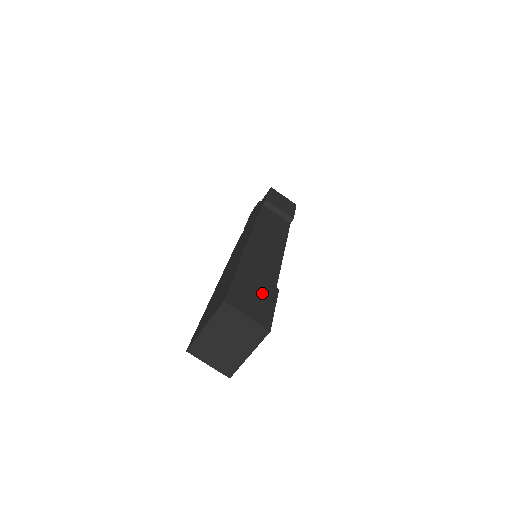
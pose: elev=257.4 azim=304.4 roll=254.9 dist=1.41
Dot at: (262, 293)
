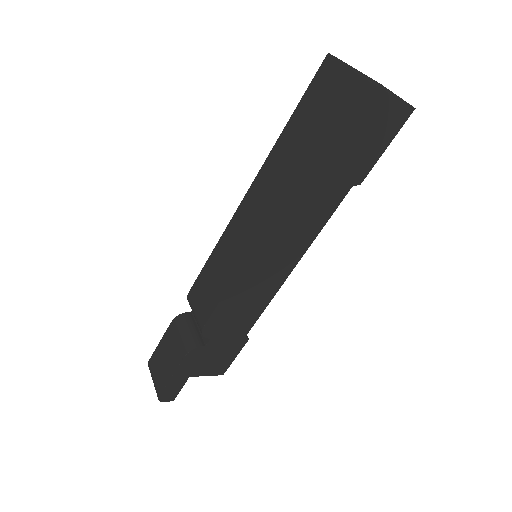
Dot at: occluded
